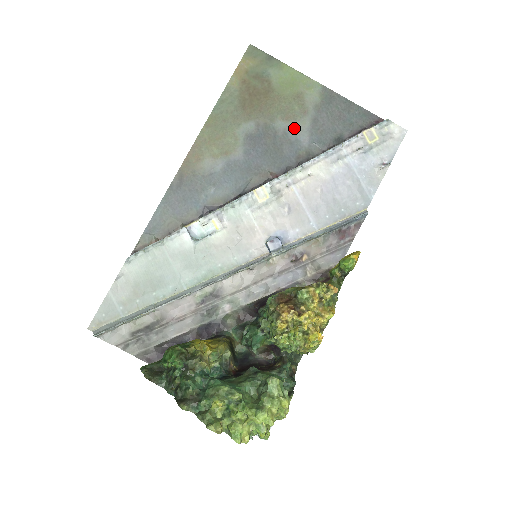
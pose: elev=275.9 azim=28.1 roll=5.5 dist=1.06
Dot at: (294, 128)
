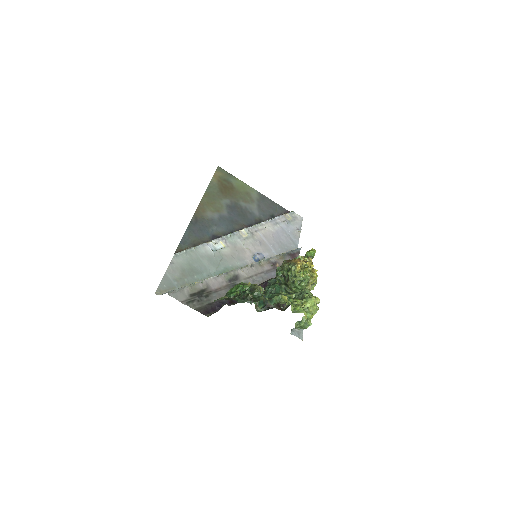
Dot at: (250, 207)
